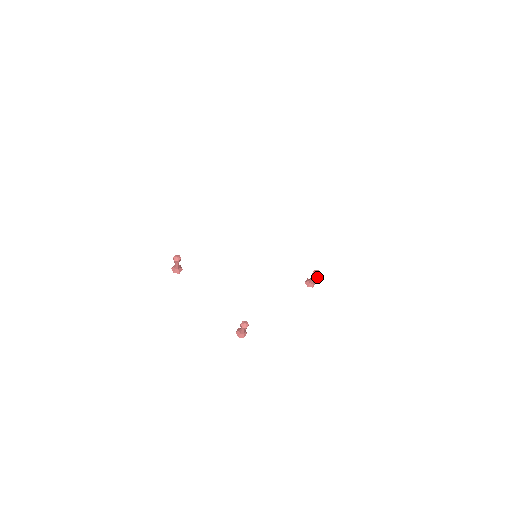
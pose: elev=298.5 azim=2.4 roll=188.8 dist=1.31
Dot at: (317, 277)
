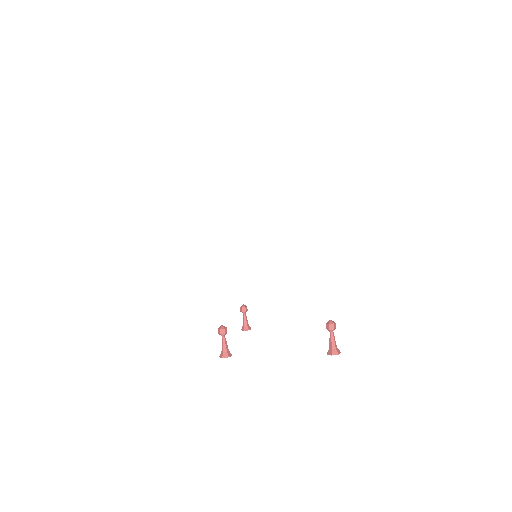
Dot at: (329, 328)
